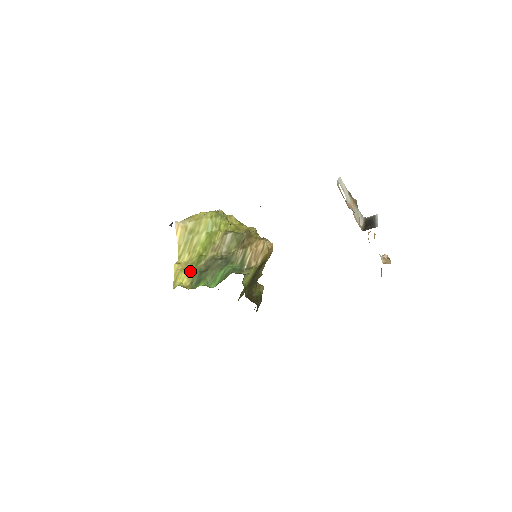
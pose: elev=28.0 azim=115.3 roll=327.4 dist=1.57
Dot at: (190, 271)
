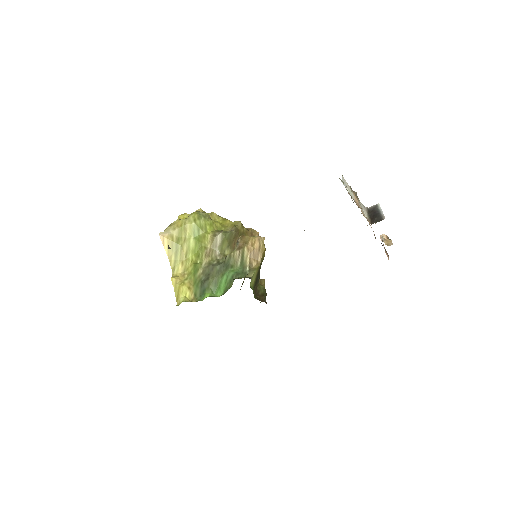
Dot at: (190, 283)
